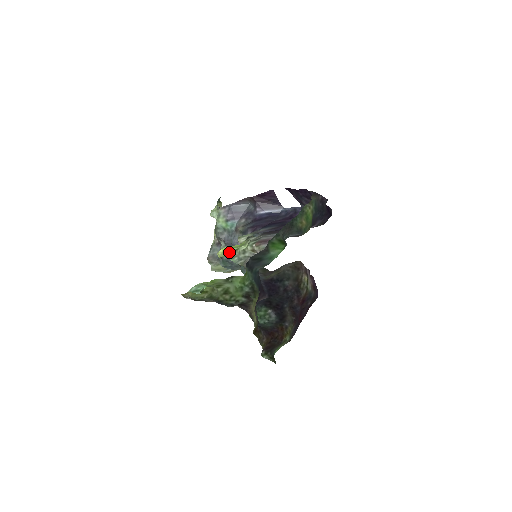
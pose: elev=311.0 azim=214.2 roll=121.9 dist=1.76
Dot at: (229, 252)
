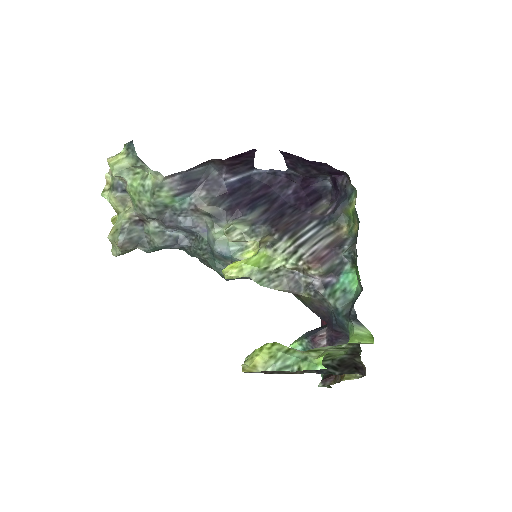
Dot at: (253, 273)
